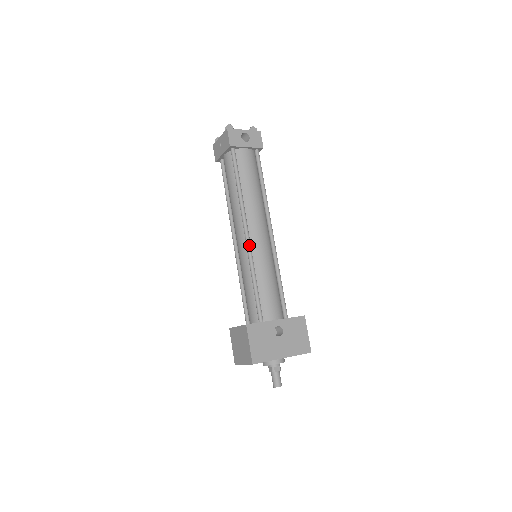
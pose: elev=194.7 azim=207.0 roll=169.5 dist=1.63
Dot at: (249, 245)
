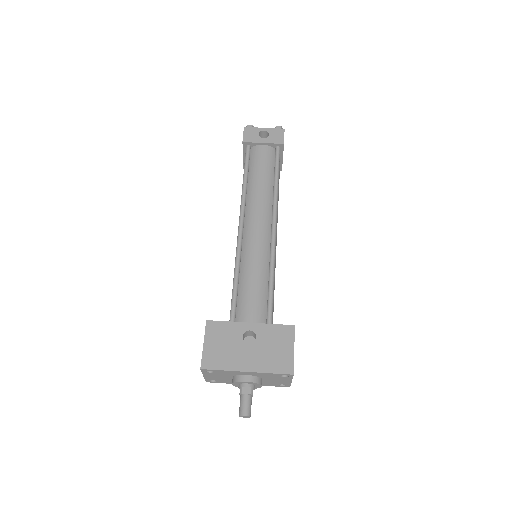
Dot at: (239, 237)
